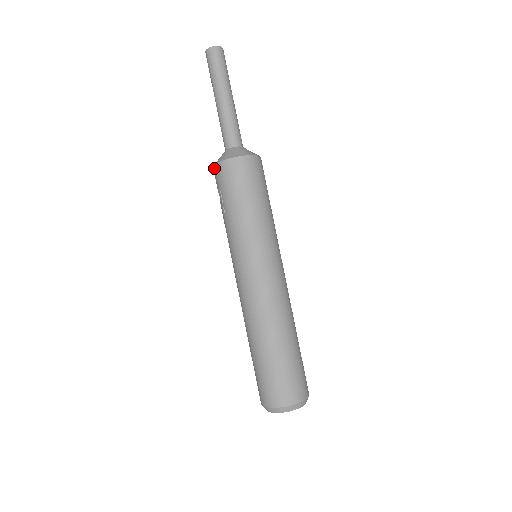
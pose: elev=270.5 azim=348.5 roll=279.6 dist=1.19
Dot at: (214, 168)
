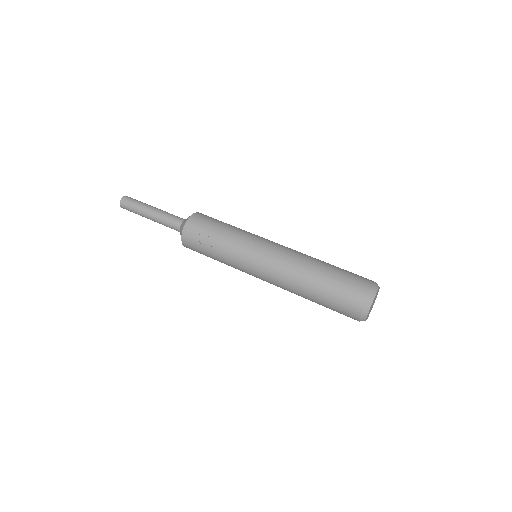
Dot at: (186, 225)
